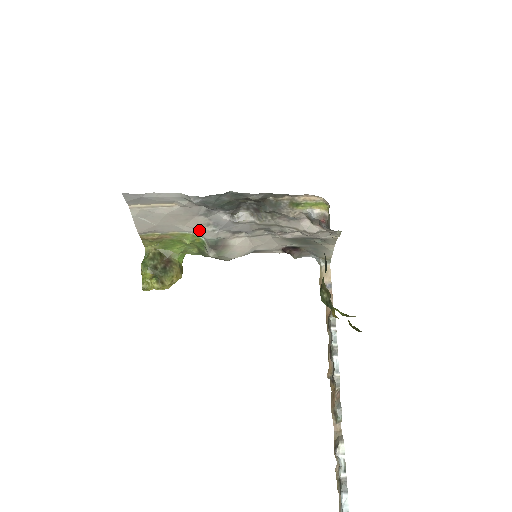
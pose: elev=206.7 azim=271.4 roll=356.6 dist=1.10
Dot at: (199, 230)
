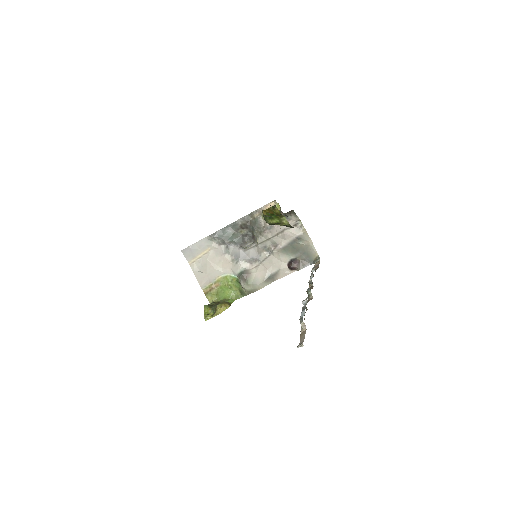
Dot at: (231, 269)
